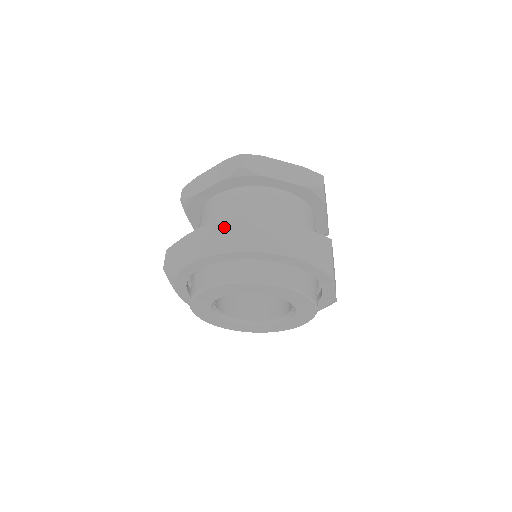
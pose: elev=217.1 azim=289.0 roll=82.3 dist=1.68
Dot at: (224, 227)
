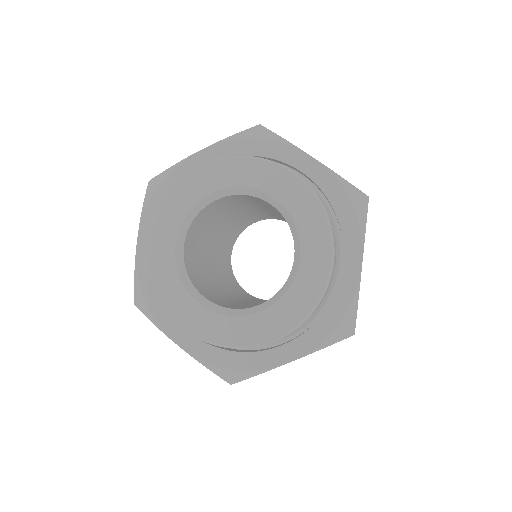
Dot at: occluded
